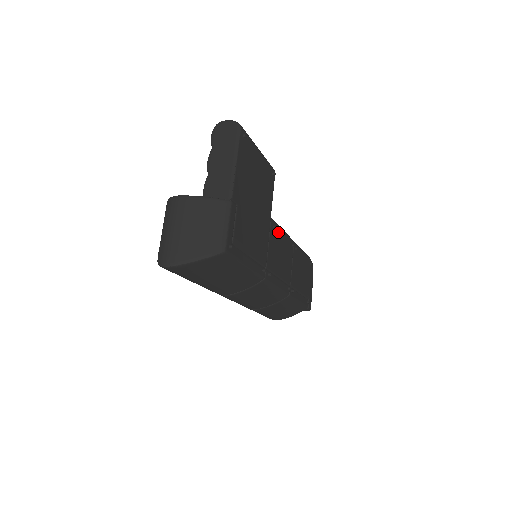
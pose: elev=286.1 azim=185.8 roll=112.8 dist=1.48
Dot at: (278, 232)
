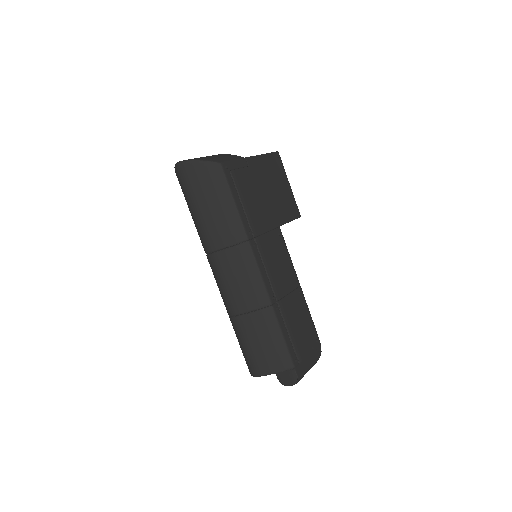
Dot at: (283, 247)
